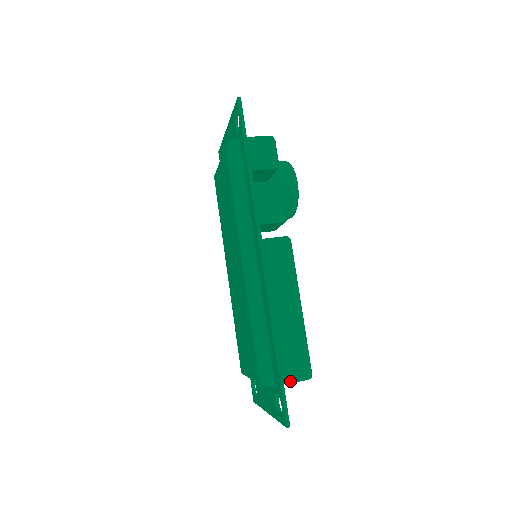
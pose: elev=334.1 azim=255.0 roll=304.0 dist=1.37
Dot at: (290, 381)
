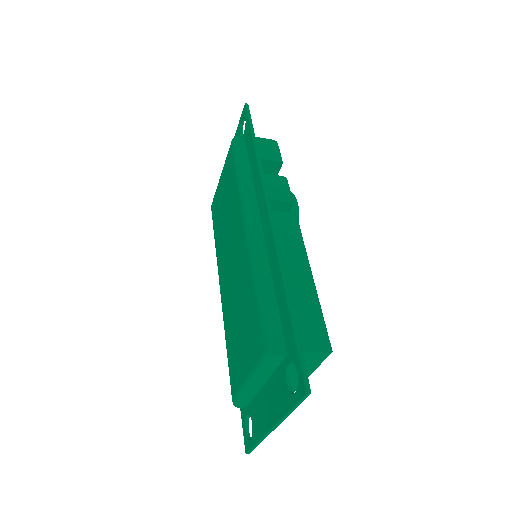
Dot at: (305, 350)
